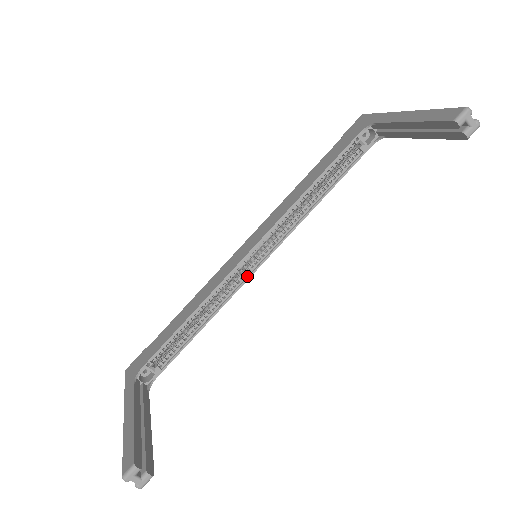
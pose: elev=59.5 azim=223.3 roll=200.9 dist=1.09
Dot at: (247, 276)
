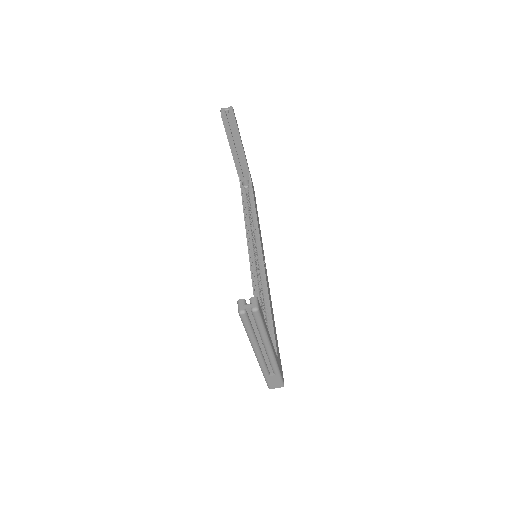
Dot at: (262, 265)
